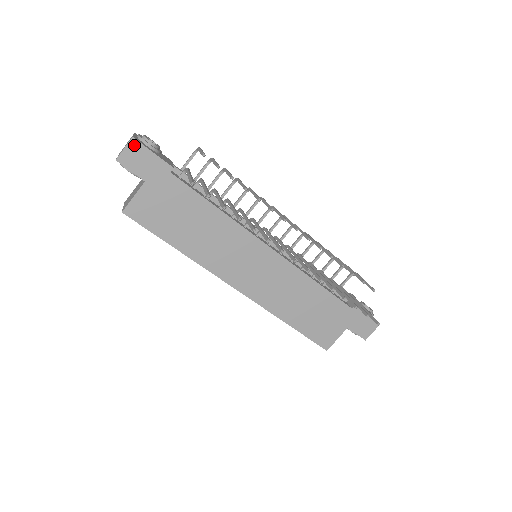
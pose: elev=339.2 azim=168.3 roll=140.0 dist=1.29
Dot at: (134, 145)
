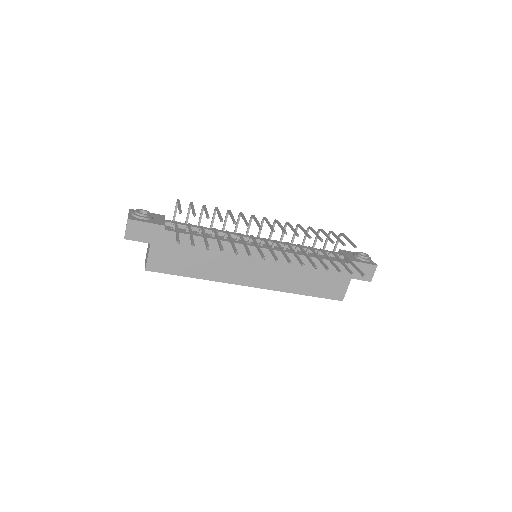
Dot at: (131, 224)
